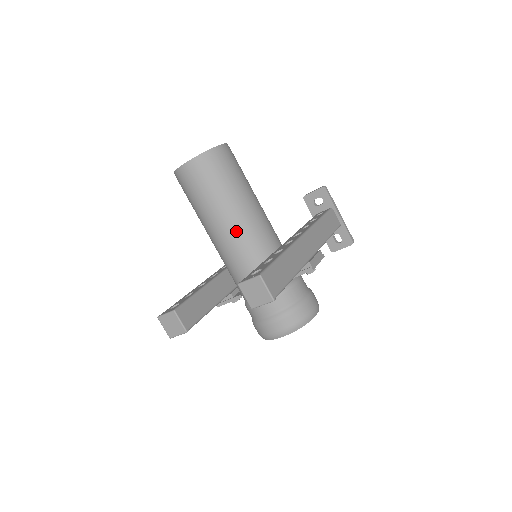
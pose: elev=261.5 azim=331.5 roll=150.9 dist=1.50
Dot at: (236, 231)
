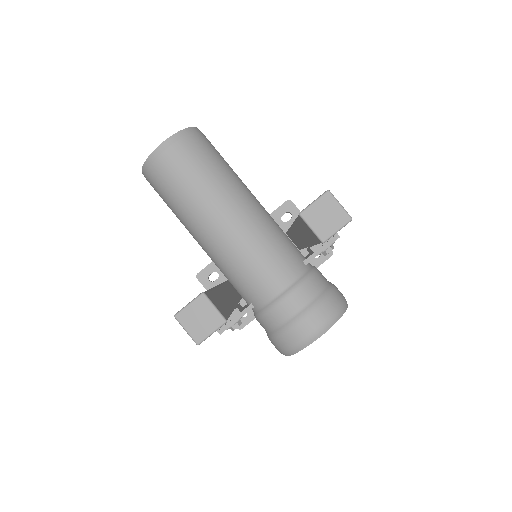
Dot at: (240, 210)
